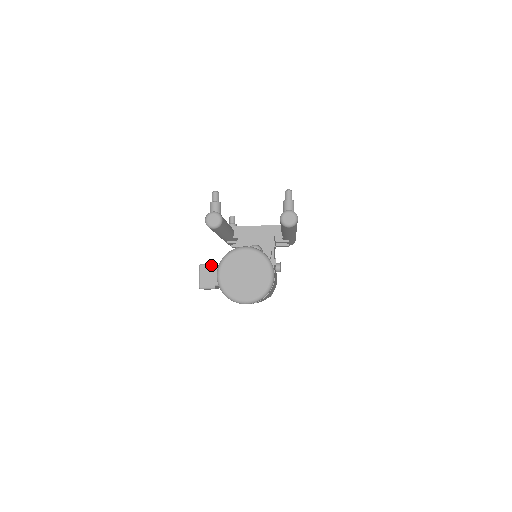
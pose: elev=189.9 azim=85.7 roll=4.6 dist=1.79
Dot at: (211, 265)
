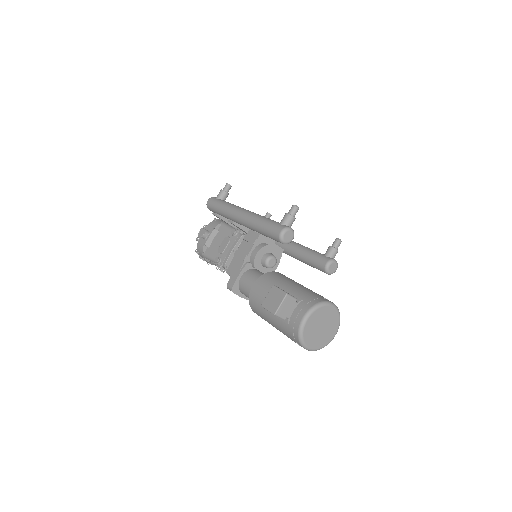
Dot at: (294, 299)
